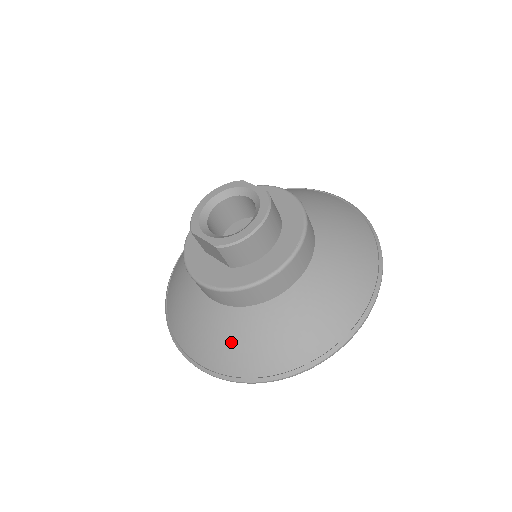
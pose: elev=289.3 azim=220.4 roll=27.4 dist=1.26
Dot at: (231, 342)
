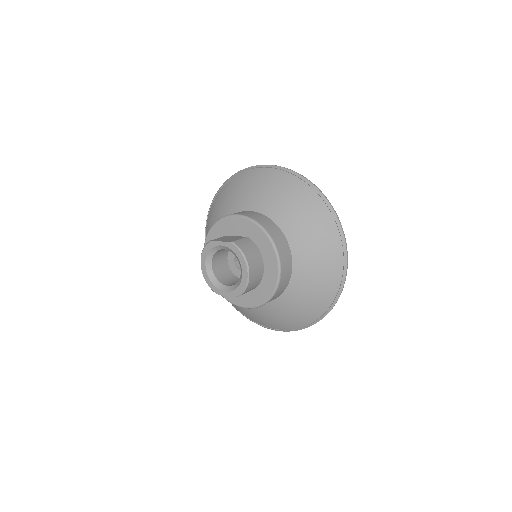
Dot at: (289, 315)
